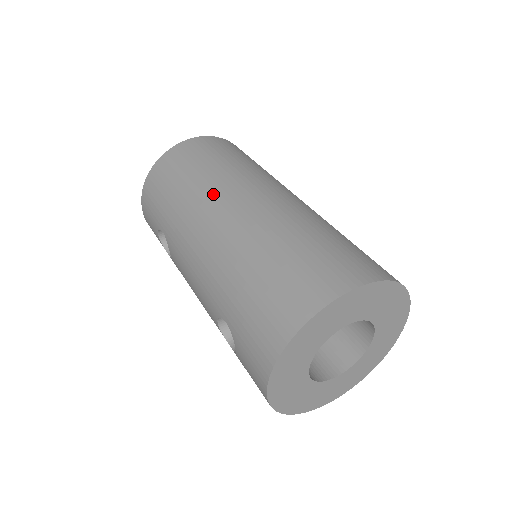
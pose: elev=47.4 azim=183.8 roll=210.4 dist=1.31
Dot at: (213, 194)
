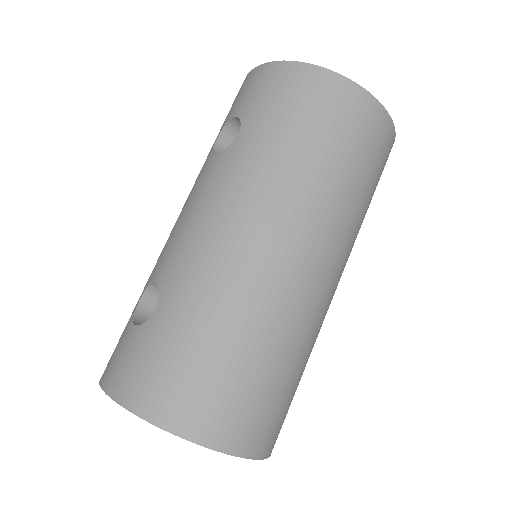
Dot at: (304, 210)
